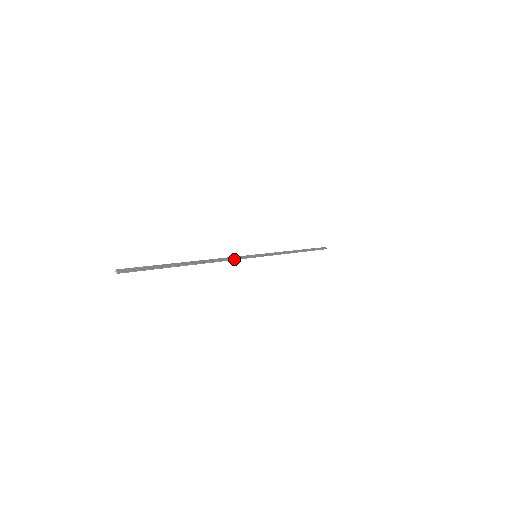
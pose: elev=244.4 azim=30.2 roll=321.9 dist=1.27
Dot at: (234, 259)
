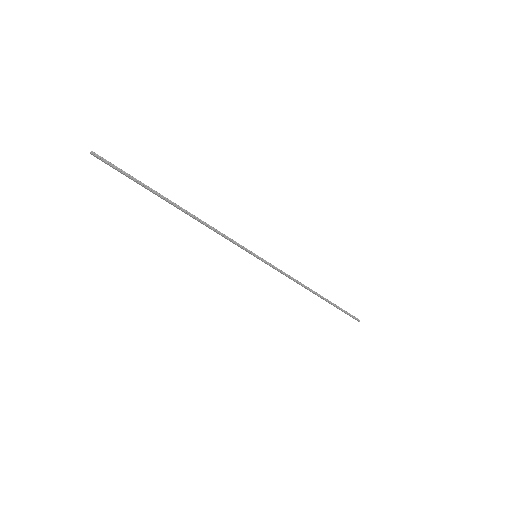
Dot at: (227, 238)
